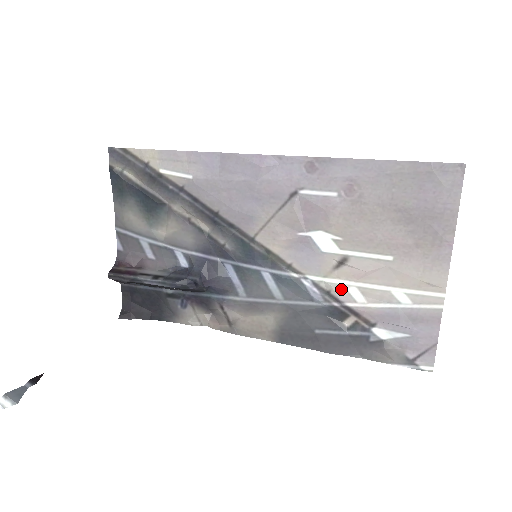
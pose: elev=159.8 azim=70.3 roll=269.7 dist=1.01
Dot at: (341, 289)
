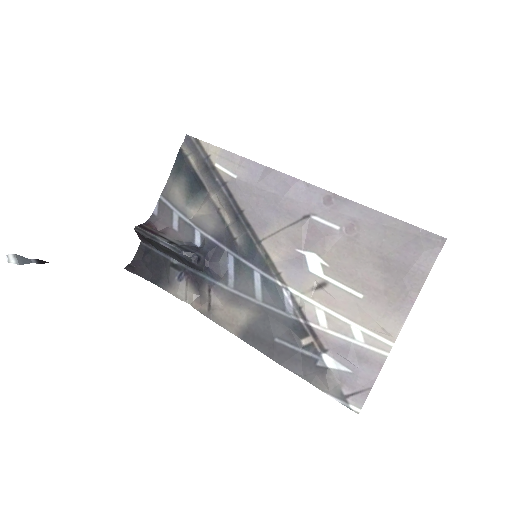
Dot at: (311, 308)
